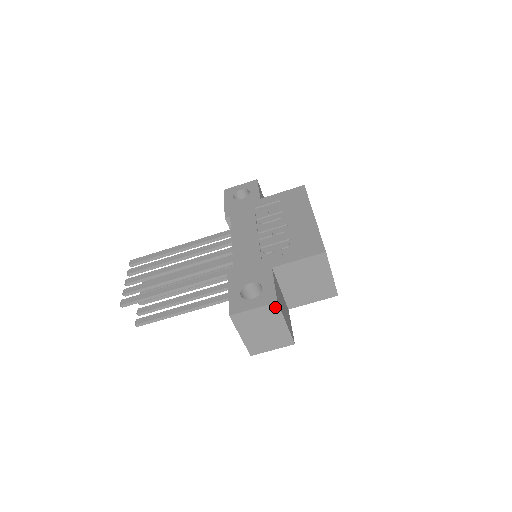
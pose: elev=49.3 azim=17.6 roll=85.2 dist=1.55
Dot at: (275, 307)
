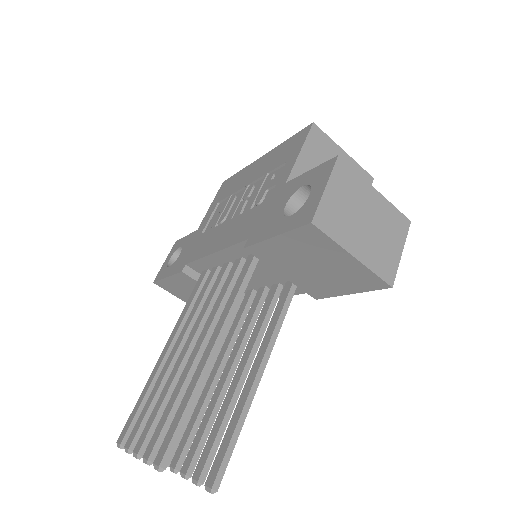
Dot at: (343, 167)
